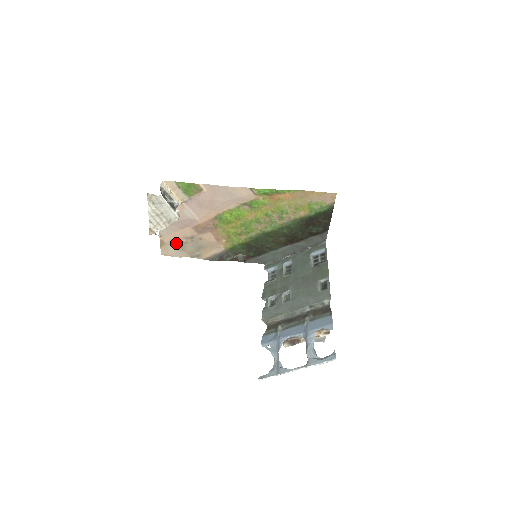
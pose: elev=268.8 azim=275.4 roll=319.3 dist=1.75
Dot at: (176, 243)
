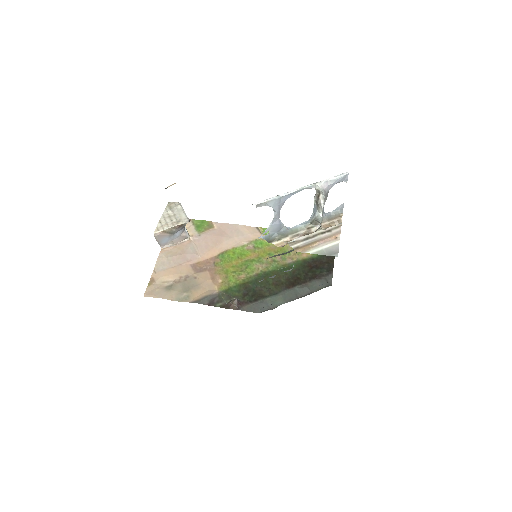
Dot at: (166, 284)
